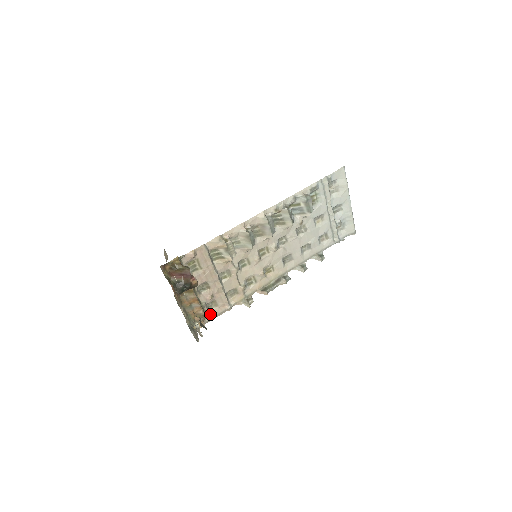
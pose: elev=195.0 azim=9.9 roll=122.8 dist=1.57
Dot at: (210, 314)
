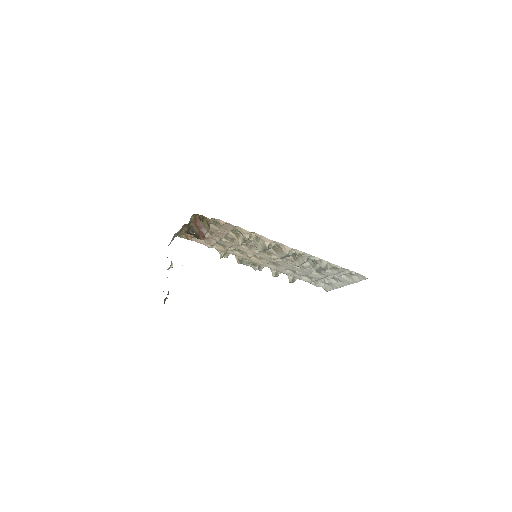
Dot at: (195, 239)
